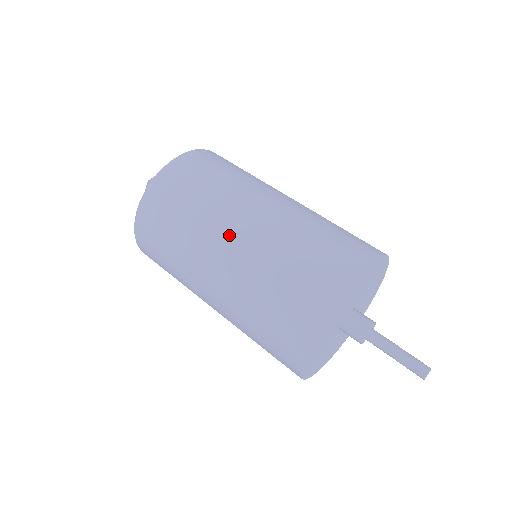
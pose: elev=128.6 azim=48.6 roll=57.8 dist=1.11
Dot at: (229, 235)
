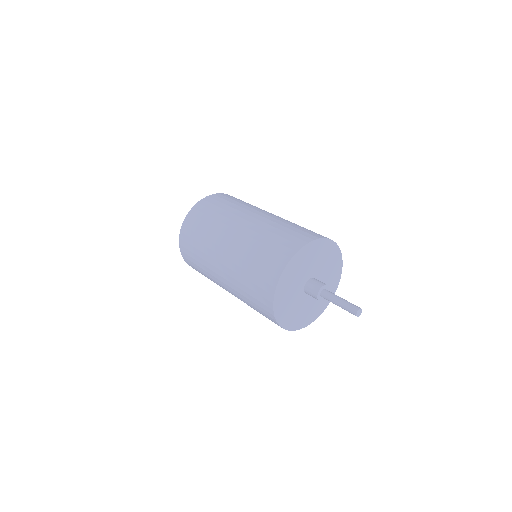
Dot at: (221, 255)
